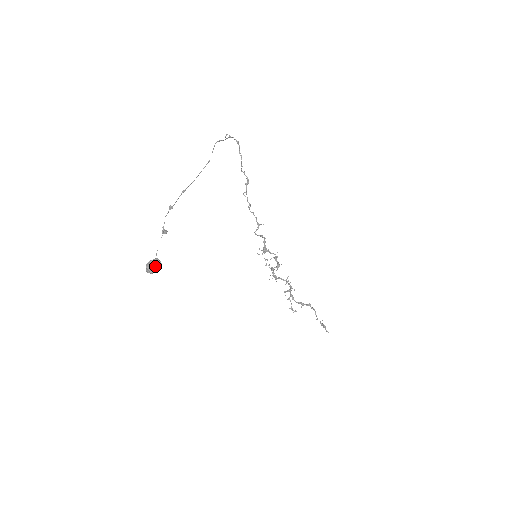
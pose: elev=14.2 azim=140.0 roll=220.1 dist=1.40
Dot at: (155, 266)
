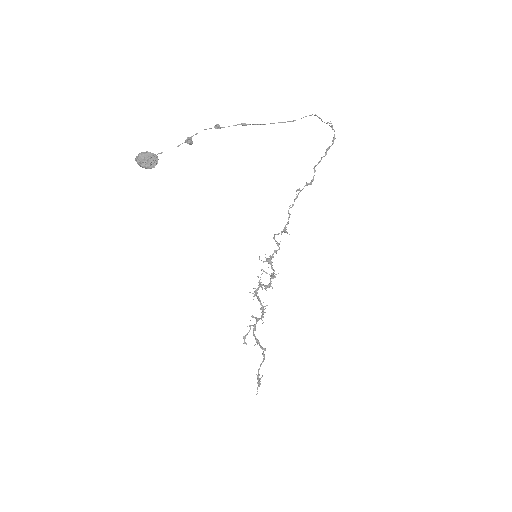
Dot at: (148, 160)
